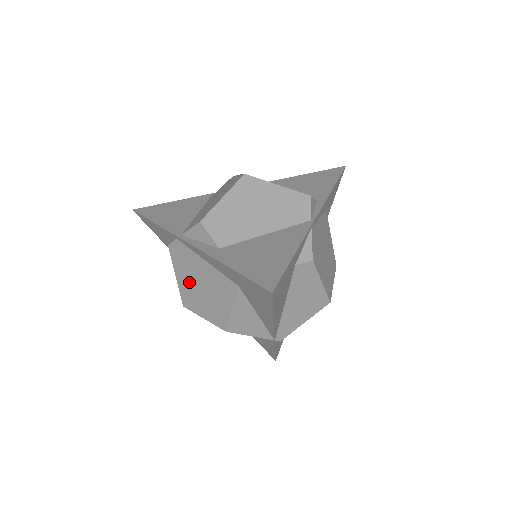
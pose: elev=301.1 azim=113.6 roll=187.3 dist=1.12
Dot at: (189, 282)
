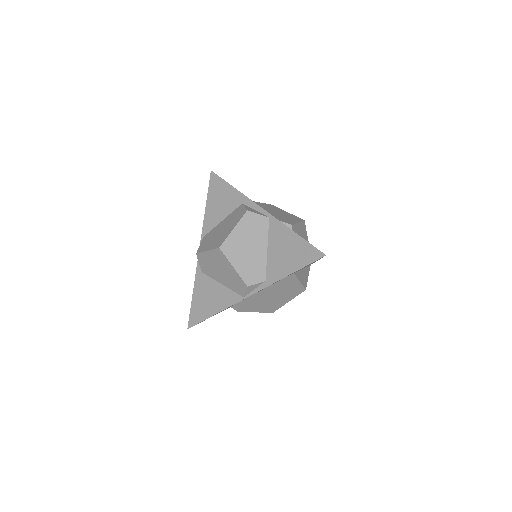
Dot at: occluded
